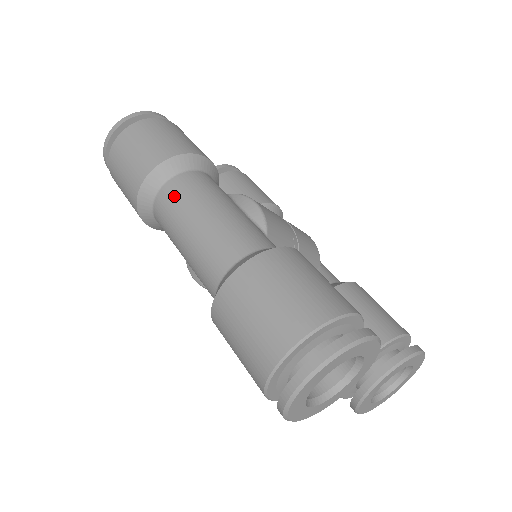
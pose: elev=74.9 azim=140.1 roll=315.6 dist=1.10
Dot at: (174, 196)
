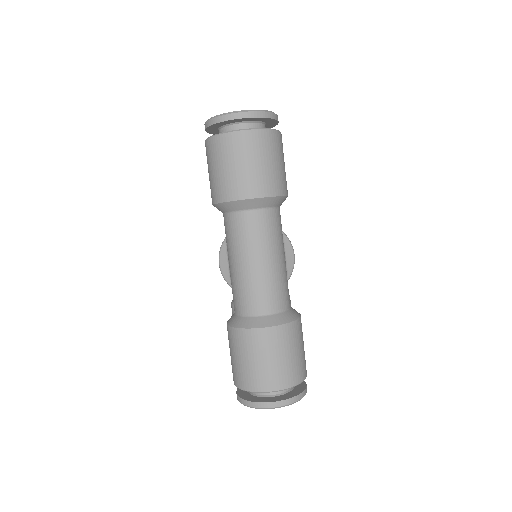
Dot at: (258, 228)
